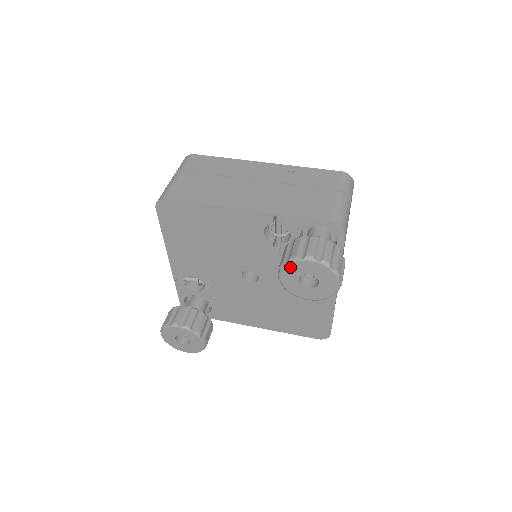
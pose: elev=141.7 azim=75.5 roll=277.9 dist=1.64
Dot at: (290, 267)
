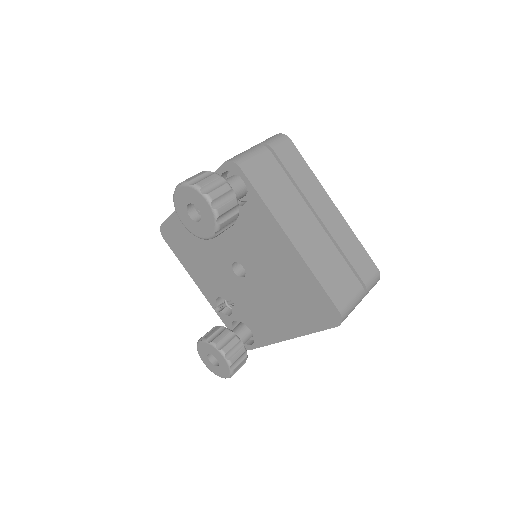
Dot at: (177, 207)
